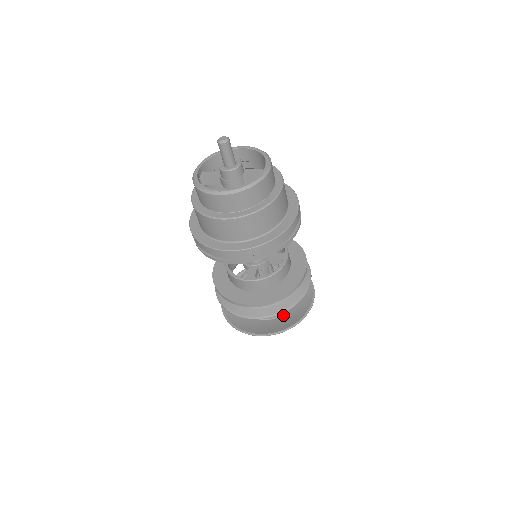
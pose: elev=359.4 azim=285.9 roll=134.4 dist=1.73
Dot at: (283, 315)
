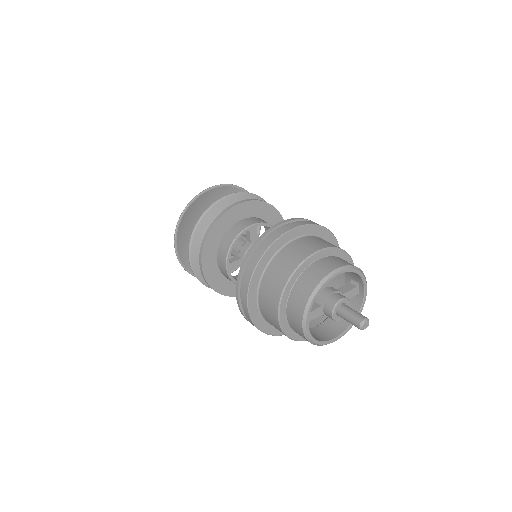
Dot at: occluded
